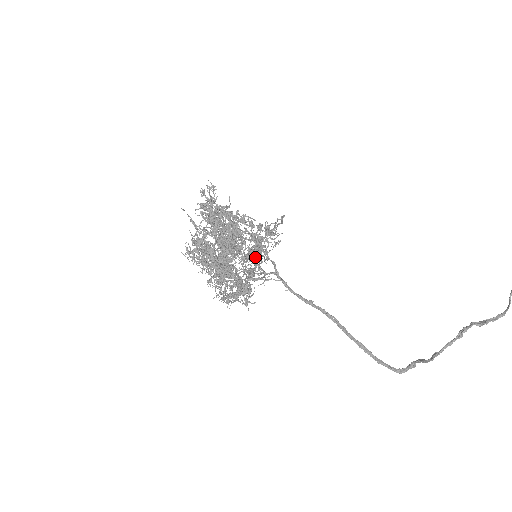
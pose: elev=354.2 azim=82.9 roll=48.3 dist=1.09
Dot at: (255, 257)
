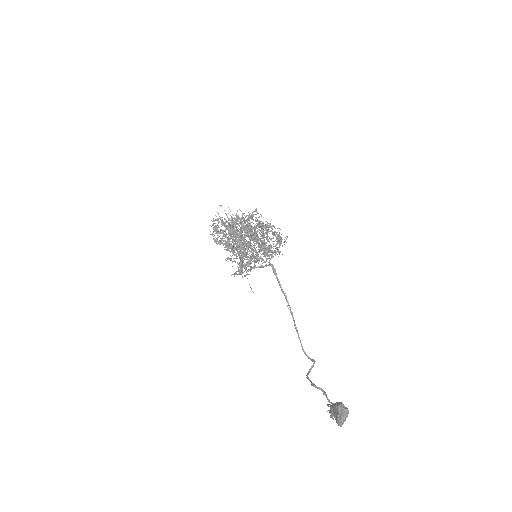
Dot at: (261, 251)
